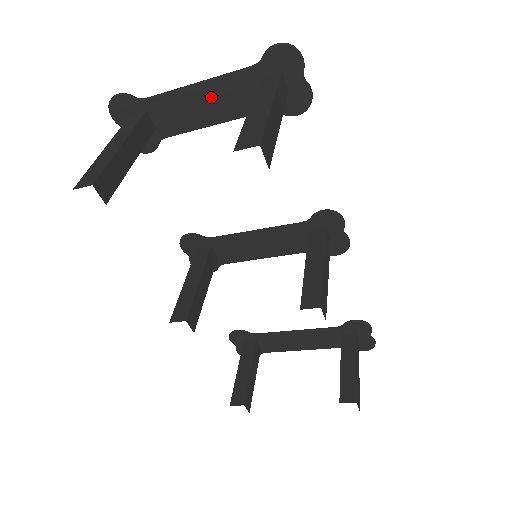
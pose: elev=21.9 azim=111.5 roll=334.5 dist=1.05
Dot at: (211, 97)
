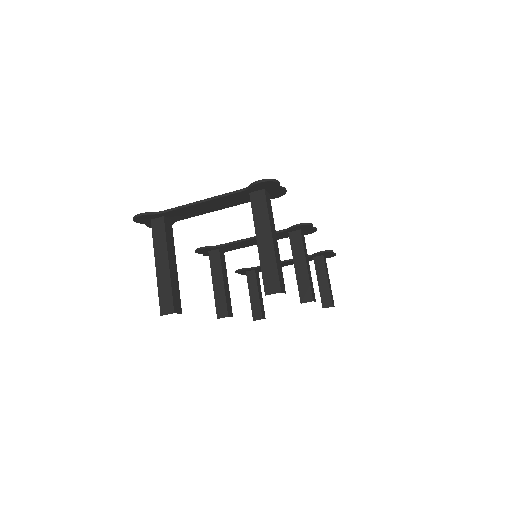
Dot at: (213, 204)
